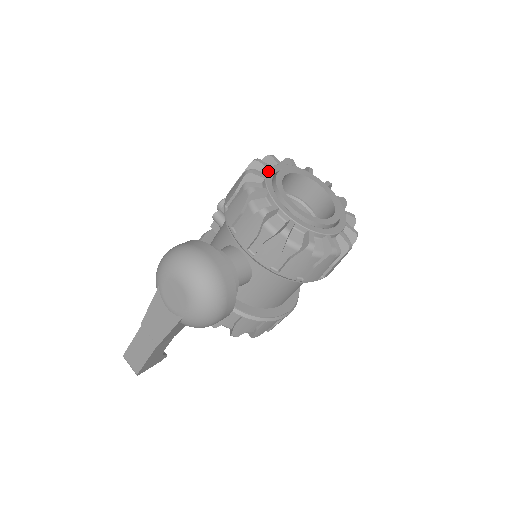
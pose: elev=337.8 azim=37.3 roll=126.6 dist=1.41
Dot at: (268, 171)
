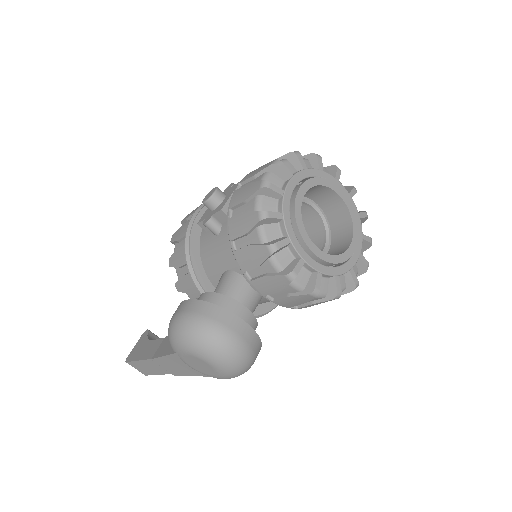
Dot at: (283, 203)
